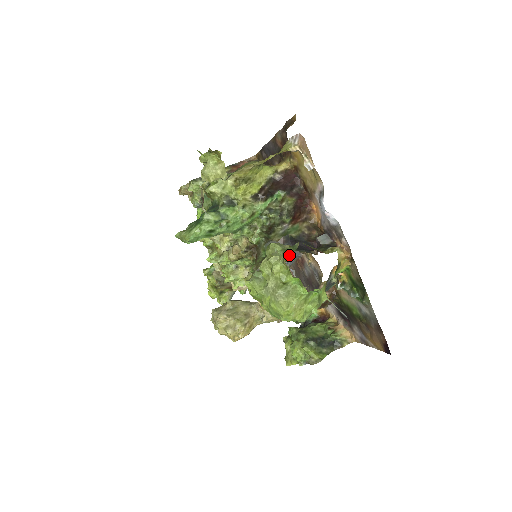
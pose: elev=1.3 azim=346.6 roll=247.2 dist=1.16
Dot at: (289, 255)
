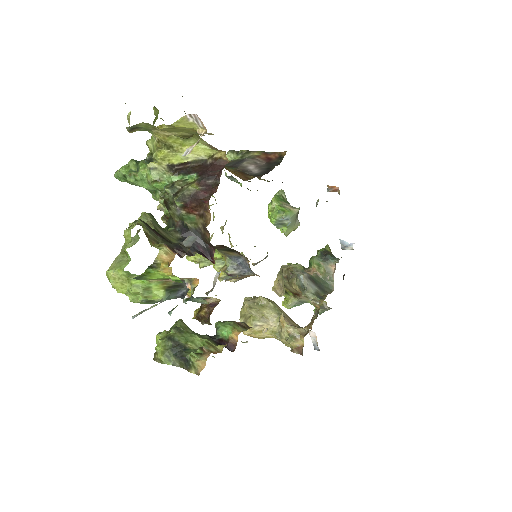
Dot at: (130, 226)
